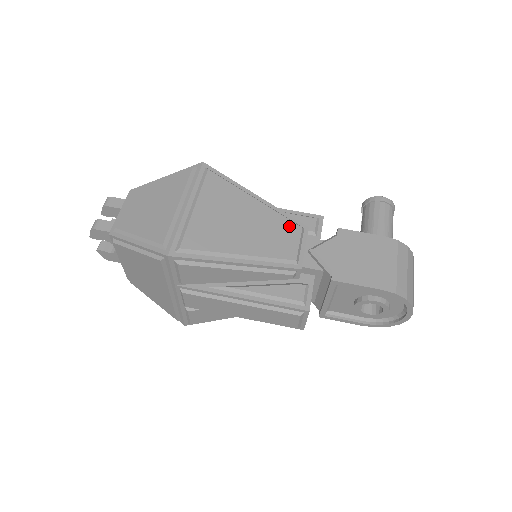
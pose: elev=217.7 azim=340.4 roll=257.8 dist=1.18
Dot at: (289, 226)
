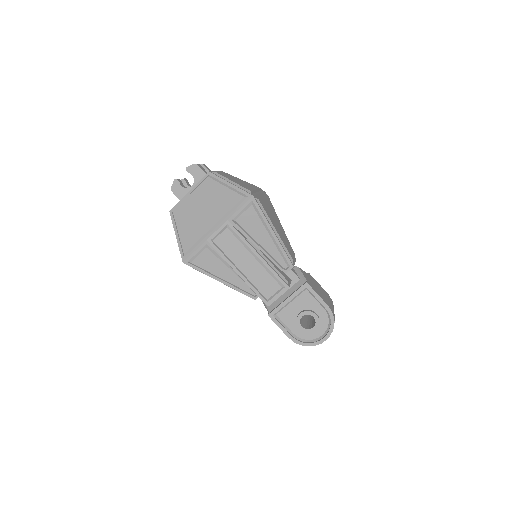
Dot at: (292, 249)
